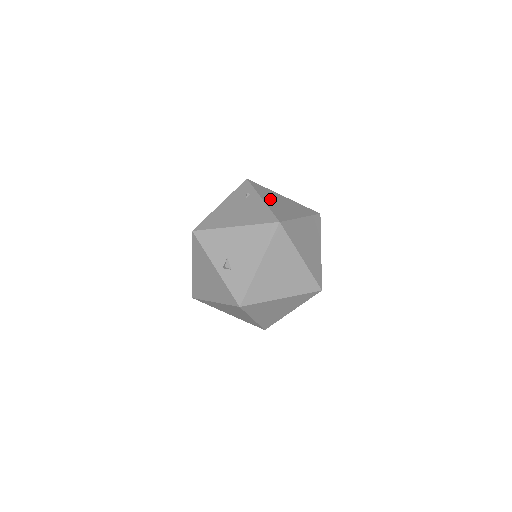
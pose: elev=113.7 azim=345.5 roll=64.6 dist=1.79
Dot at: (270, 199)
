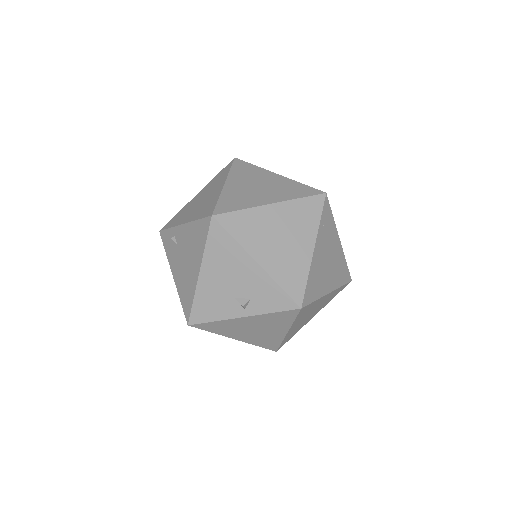
Dot at: (188, 214)
